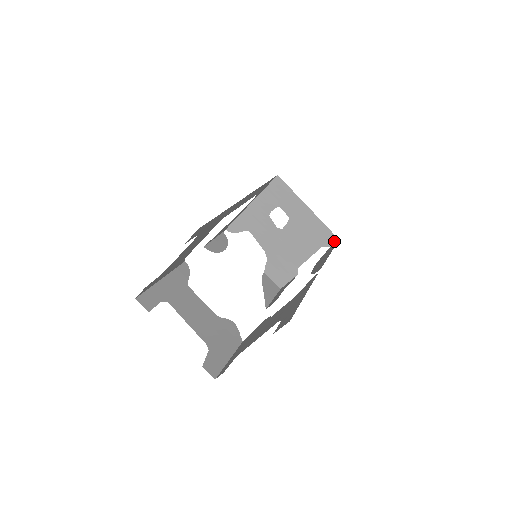
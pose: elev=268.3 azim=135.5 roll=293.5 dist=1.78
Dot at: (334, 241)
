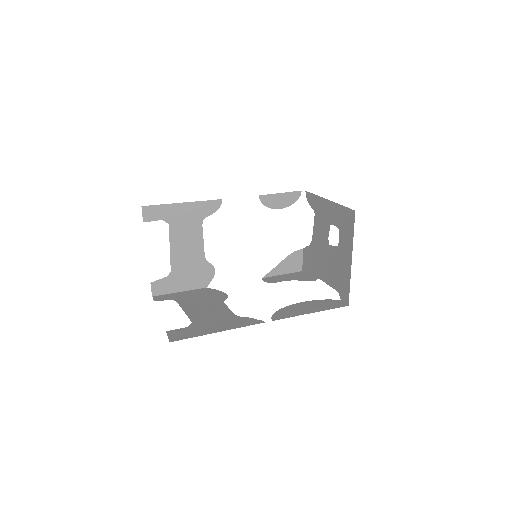
Dot at: (346, 301)
